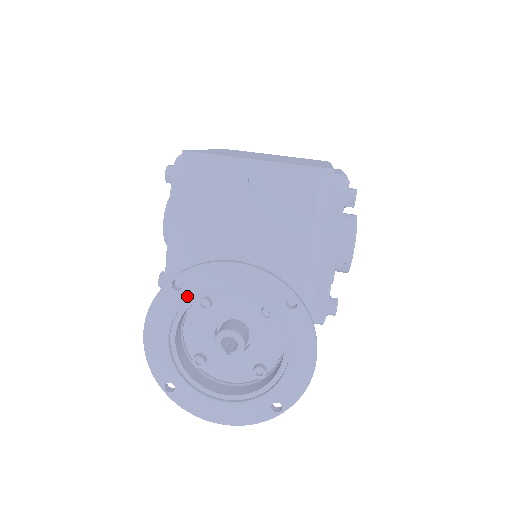
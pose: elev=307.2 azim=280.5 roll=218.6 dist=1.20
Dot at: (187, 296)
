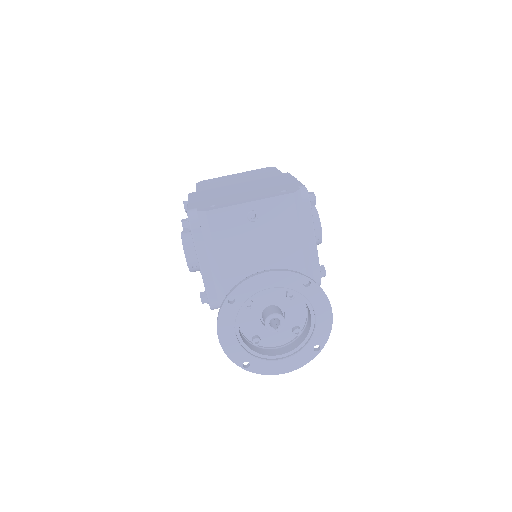
Dot at: (240, 304)
